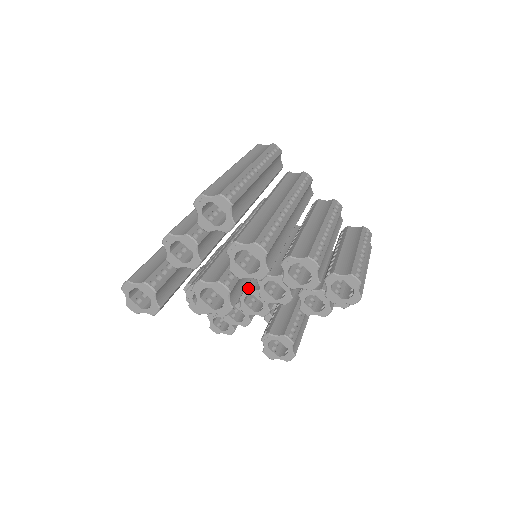
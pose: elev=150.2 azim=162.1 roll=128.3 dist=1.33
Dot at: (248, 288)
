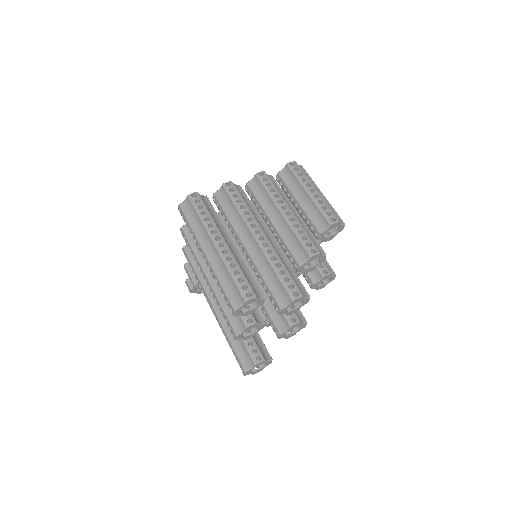
Dot at: occluded
